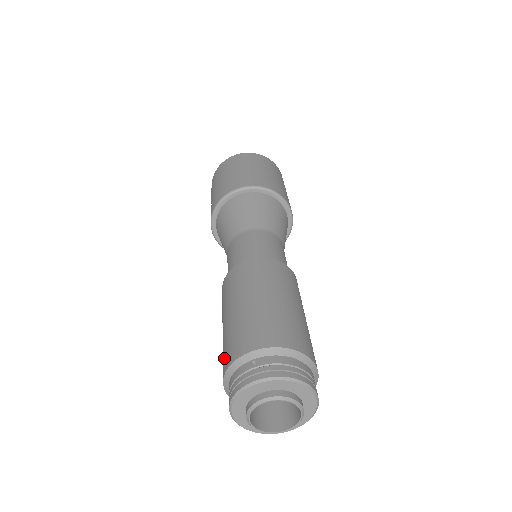
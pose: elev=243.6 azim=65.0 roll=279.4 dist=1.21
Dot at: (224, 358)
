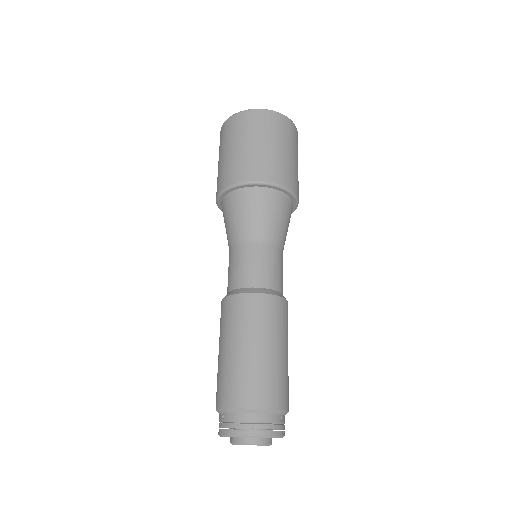
Dot at: occluded
